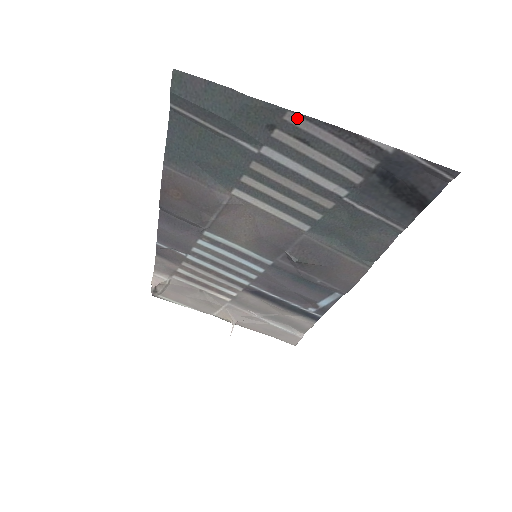
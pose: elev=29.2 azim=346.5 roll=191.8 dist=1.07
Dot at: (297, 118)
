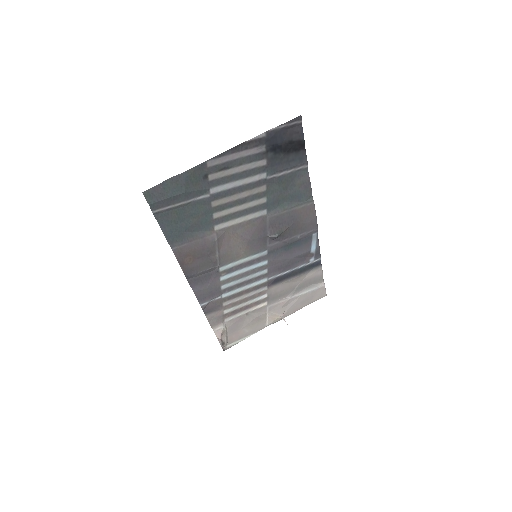
Dot at: (213, 161)
